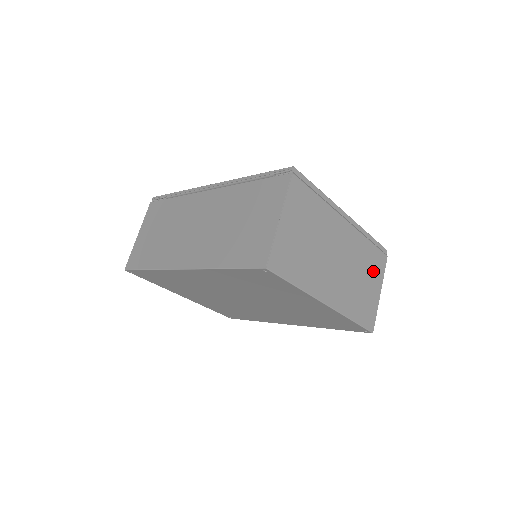
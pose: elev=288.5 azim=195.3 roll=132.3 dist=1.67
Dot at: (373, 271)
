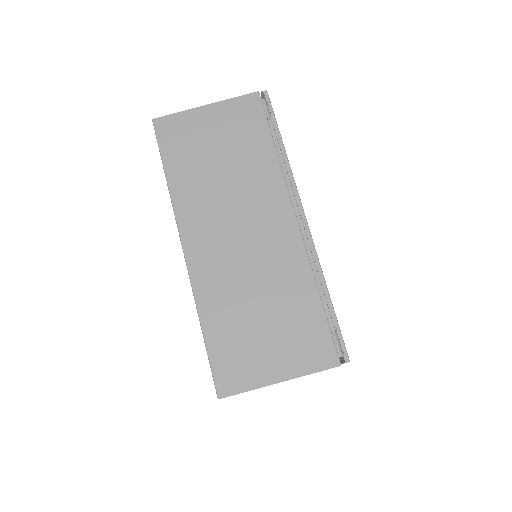
Dot at: occluded
